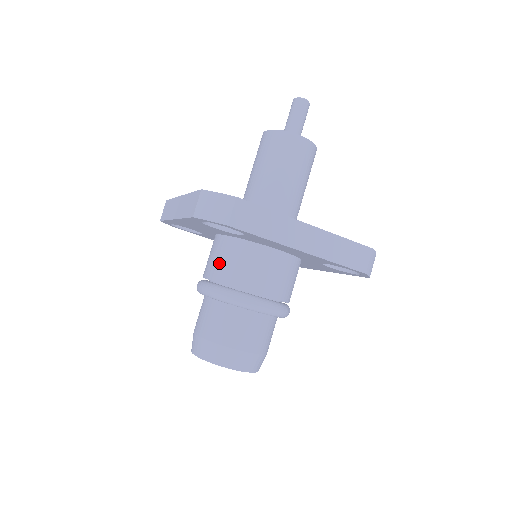
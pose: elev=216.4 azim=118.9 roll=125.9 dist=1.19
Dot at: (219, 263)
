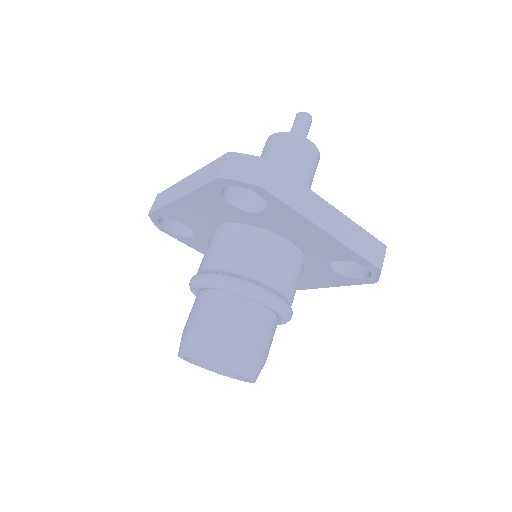
Dot at: (224, 250)
